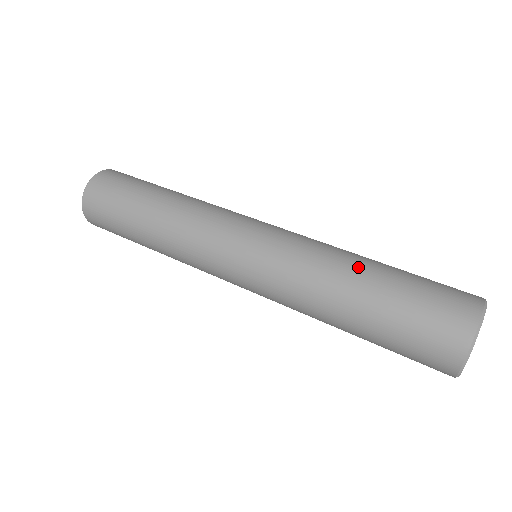
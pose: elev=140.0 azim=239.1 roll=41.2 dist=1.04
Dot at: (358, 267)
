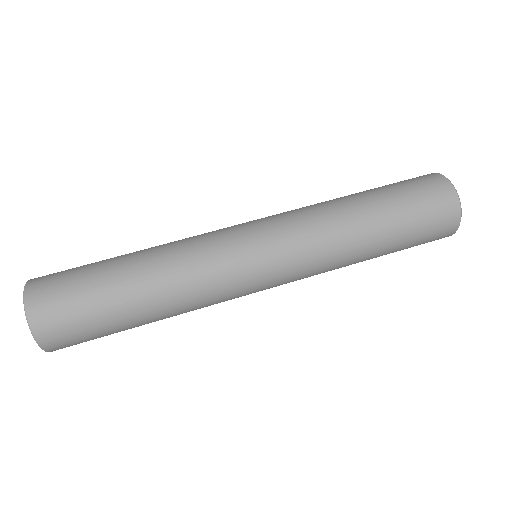
Dot at: (347, 196)
